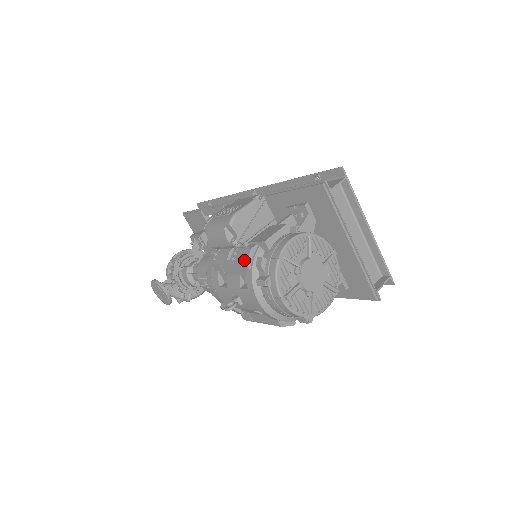
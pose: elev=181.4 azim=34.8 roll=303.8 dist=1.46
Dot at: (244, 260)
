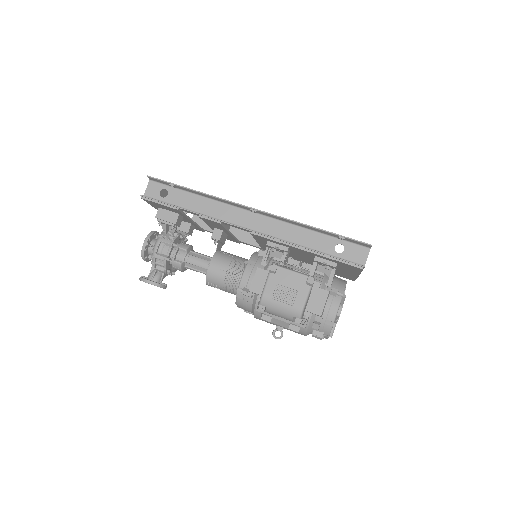
Dot at: (302, 325)
